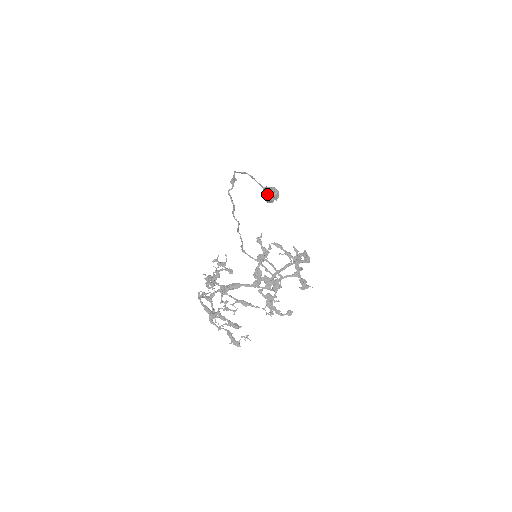
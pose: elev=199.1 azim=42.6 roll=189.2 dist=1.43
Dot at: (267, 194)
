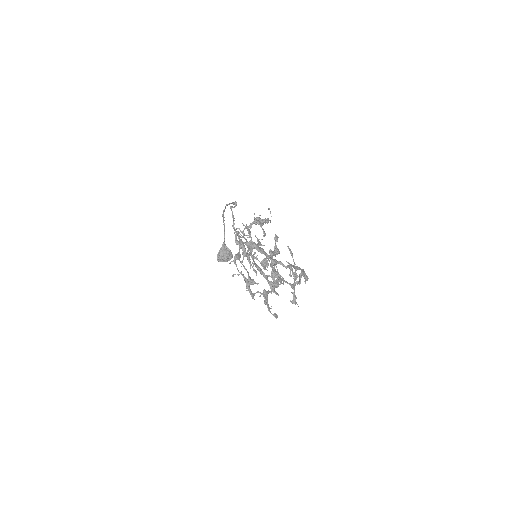
Dot at: (224, 250)
